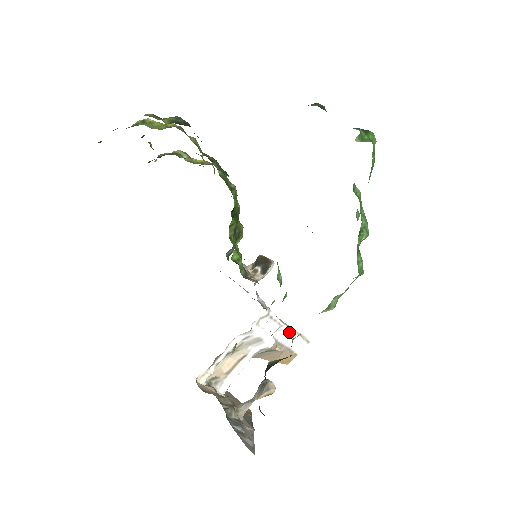
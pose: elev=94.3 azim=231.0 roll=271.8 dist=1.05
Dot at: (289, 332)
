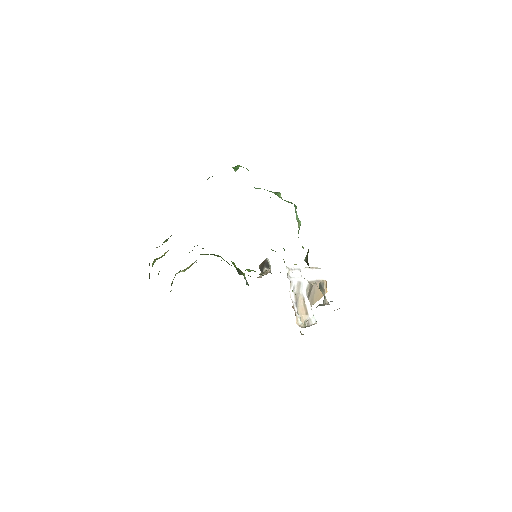
Dot at: (307, 271)
